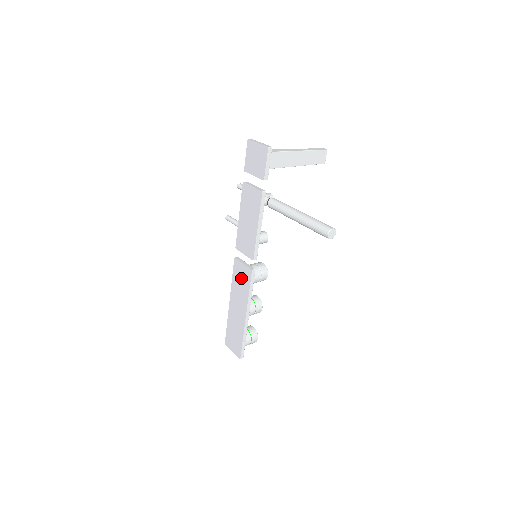
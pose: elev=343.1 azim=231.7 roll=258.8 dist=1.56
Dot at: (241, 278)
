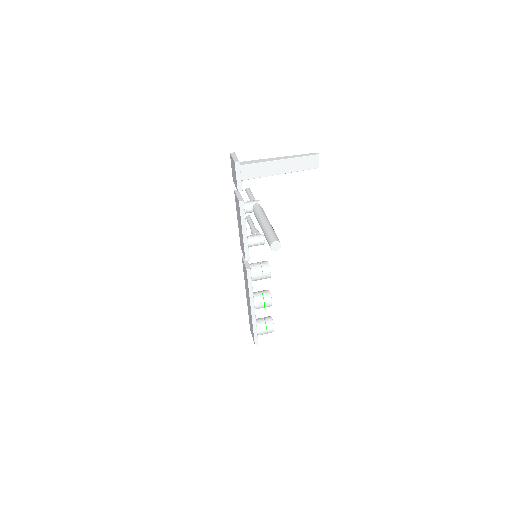
Dot at: (245, 275)
